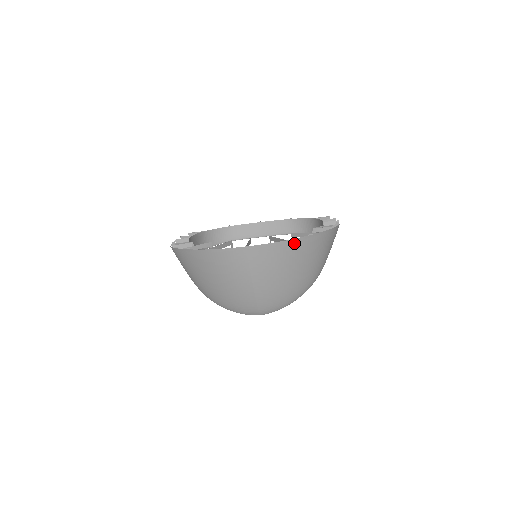
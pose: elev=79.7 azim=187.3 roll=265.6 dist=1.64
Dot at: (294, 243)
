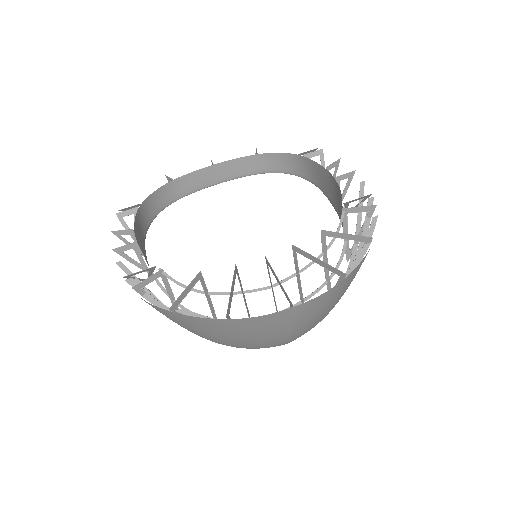
Dot at: (354, 271)
